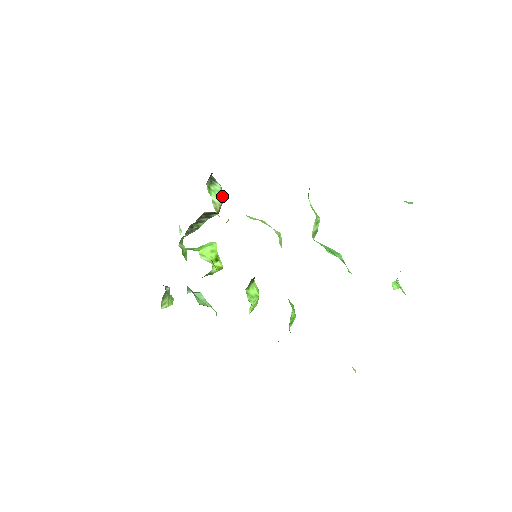
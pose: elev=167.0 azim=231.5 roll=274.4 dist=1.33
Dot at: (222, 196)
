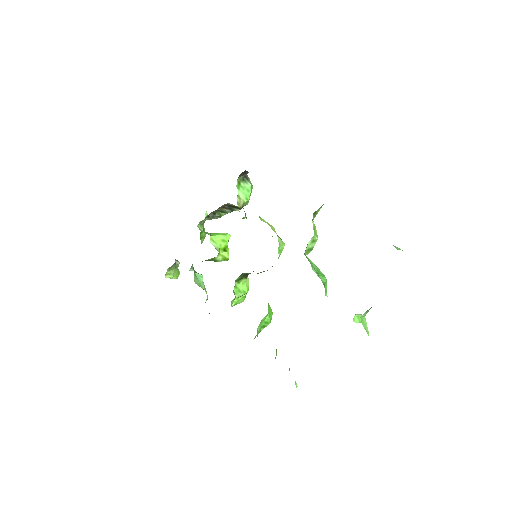
Dot at: (249, 195)
